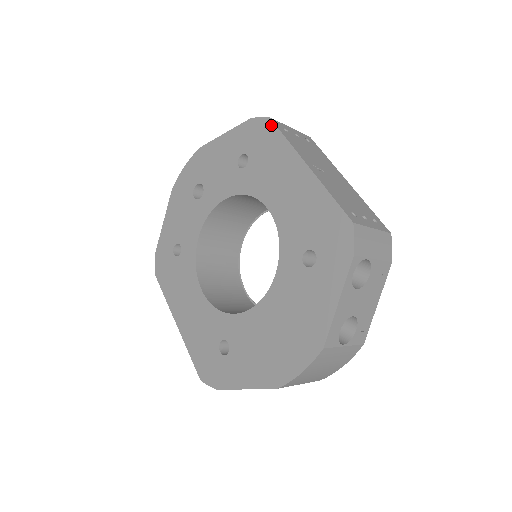
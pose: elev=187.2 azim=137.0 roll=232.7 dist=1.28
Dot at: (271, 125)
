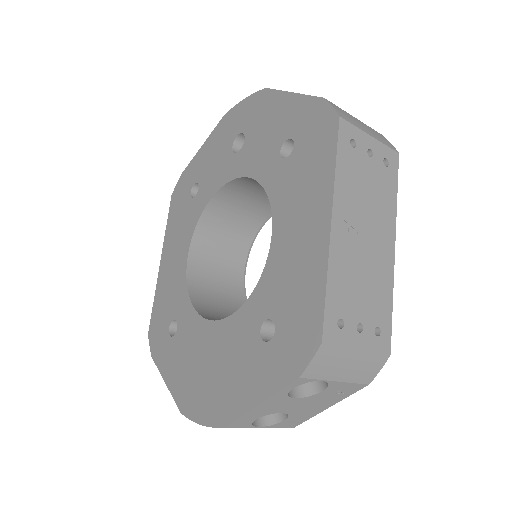
Dot at: (334, 129)
